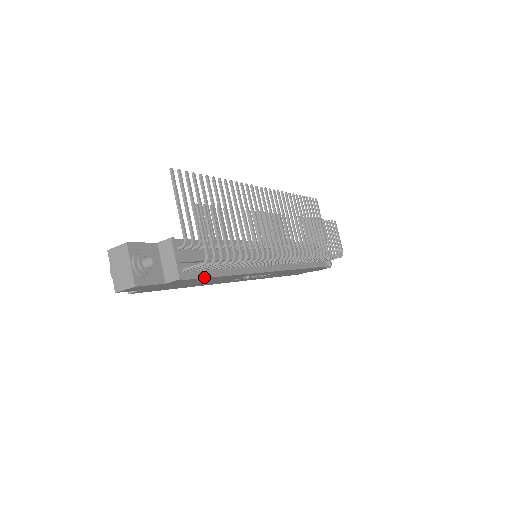
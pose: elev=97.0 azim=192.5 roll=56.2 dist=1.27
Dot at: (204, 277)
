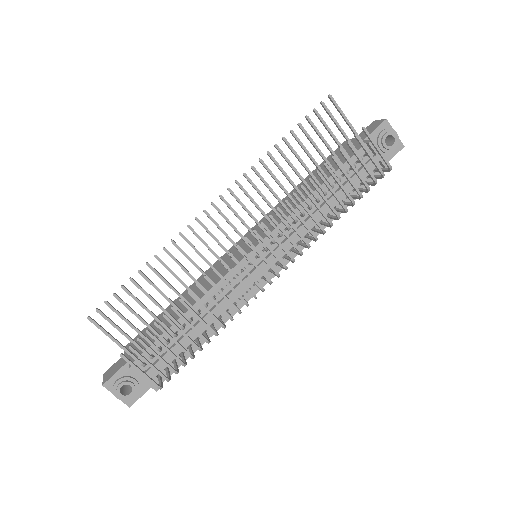
Dot at: occluded
